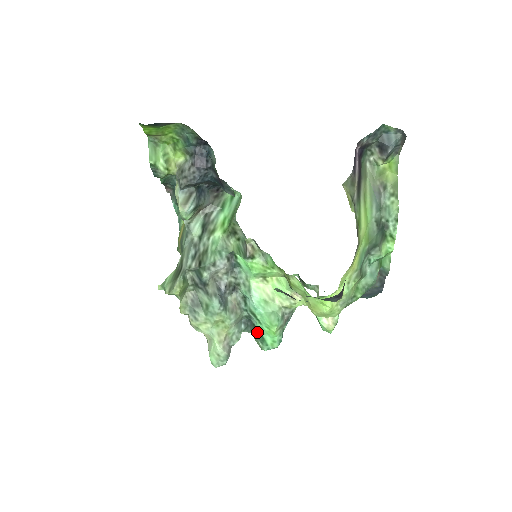
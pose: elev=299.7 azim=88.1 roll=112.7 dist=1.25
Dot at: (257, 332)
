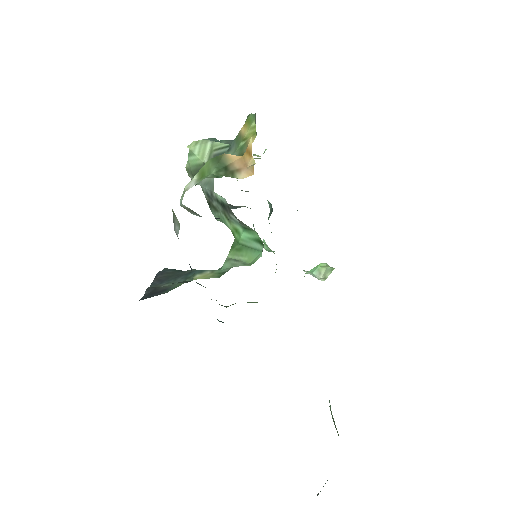
Dot at: (268, 219)
